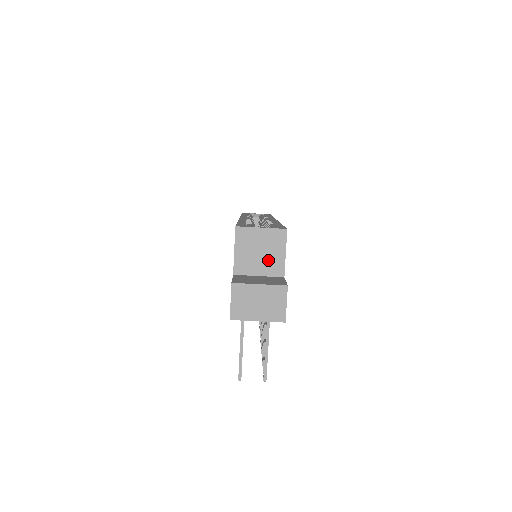
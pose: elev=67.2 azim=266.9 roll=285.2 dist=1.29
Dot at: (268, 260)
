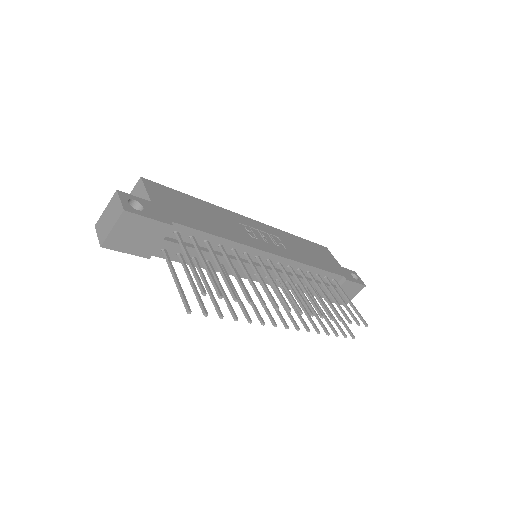
Dot at: occluded
